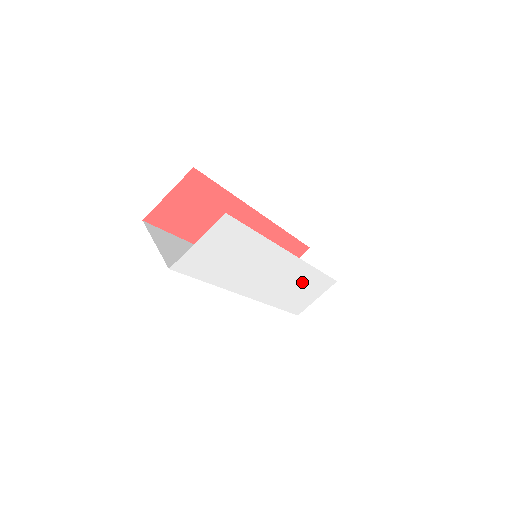
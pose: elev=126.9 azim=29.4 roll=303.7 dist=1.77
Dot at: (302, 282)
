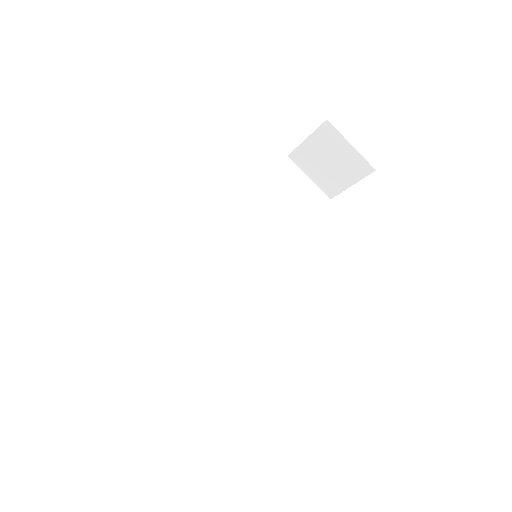
Dot at: occluded
